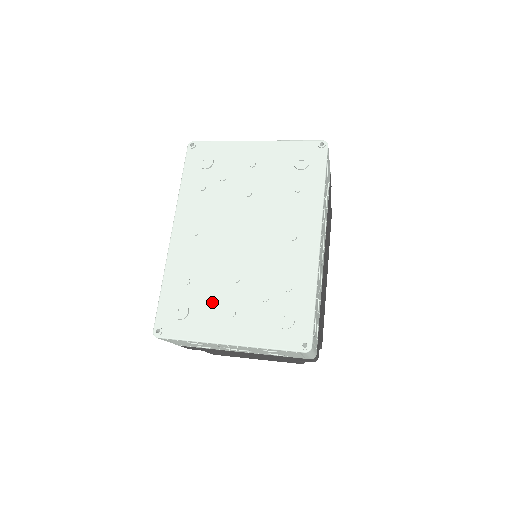
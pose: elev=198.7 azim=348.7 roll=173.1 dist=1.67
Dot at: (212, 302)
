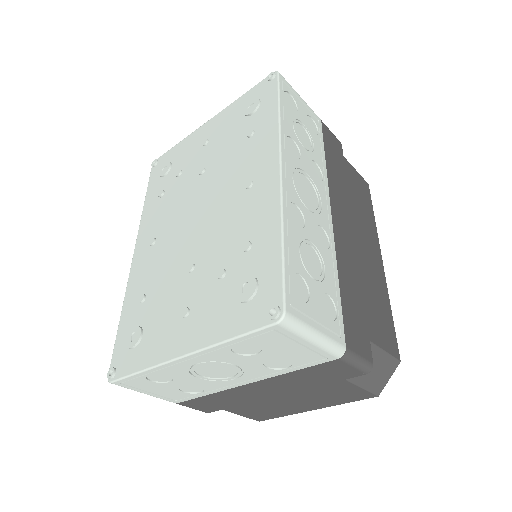
Dot at: (165, 310)
